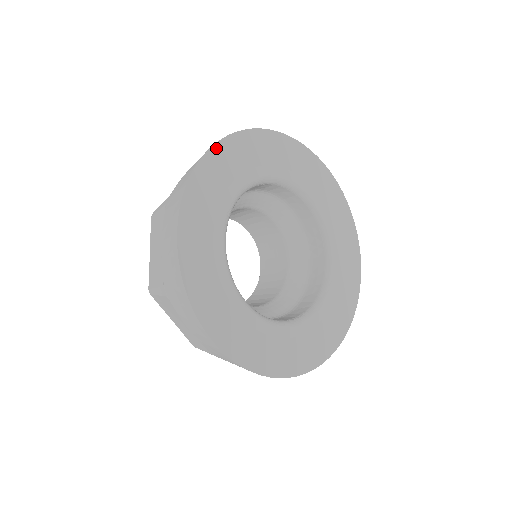
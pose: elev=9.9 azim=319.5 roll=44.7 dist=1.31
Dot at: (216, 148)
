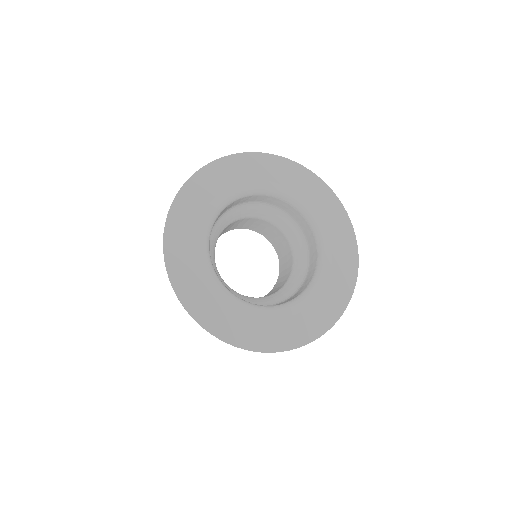
Dot at: (256, 155)
